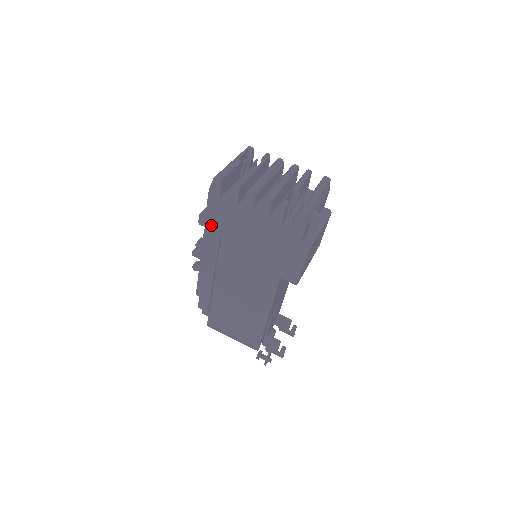
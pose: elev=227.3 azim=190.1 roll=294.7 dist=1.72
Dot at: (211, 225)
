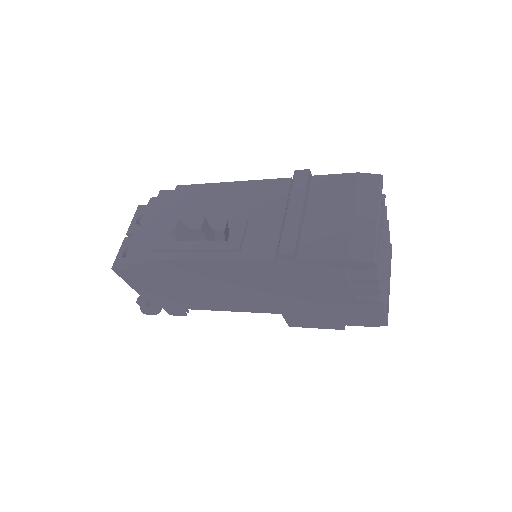
Dot at: (290, 265)
